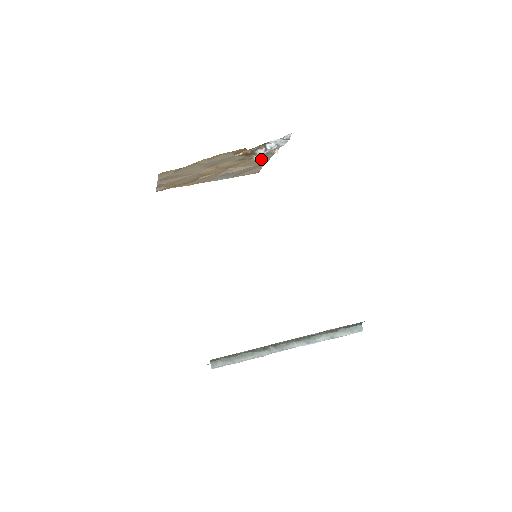
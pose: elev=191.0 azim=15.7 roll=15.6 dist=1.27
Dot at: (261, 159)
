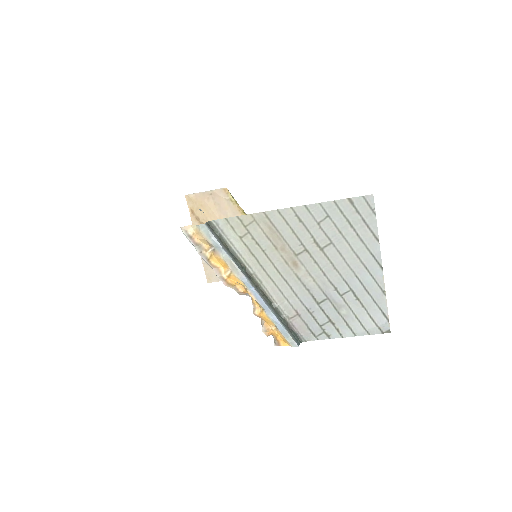
Dot at: occluded
